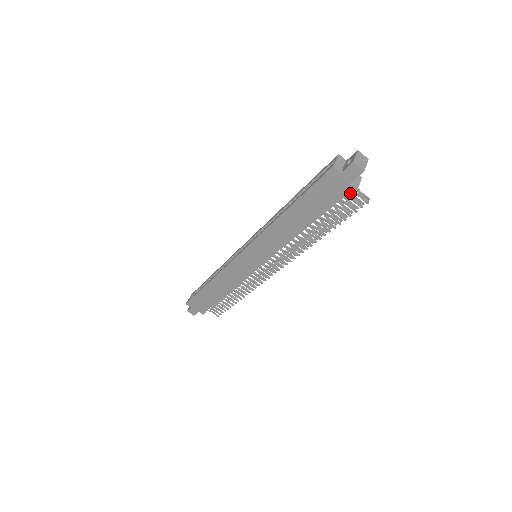
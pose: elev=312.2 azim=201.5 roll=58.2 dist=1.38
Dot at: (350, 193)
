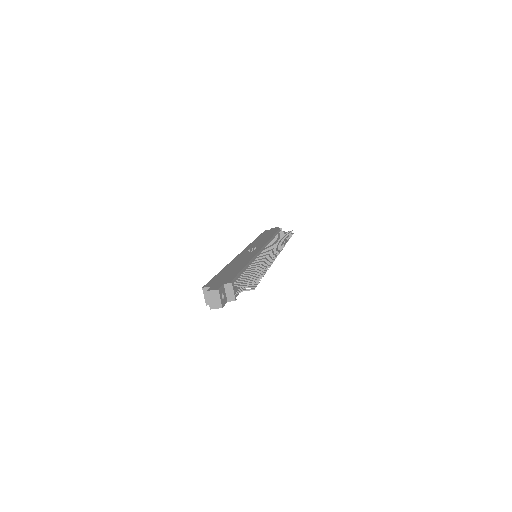
Dot at: occluded
